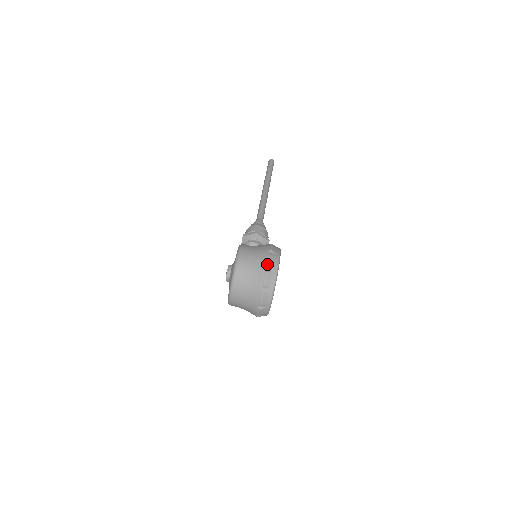
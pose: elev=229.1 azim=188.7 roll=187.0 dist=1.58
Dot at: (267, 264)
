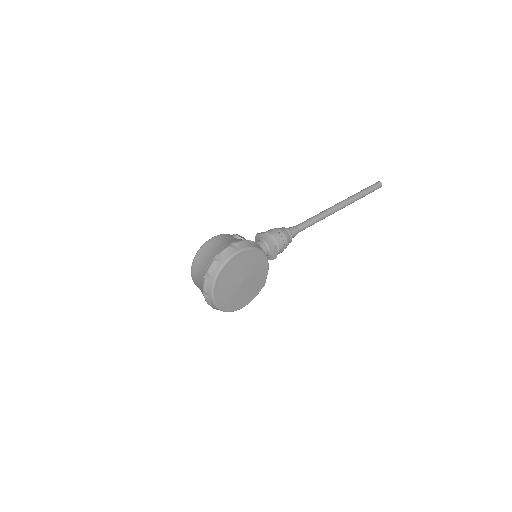
Dot at: (219, 252)
